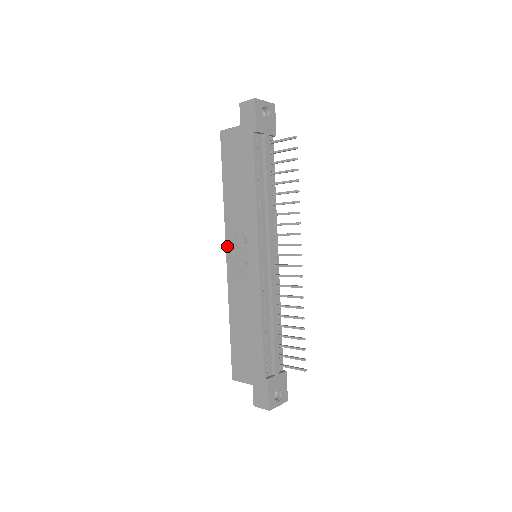
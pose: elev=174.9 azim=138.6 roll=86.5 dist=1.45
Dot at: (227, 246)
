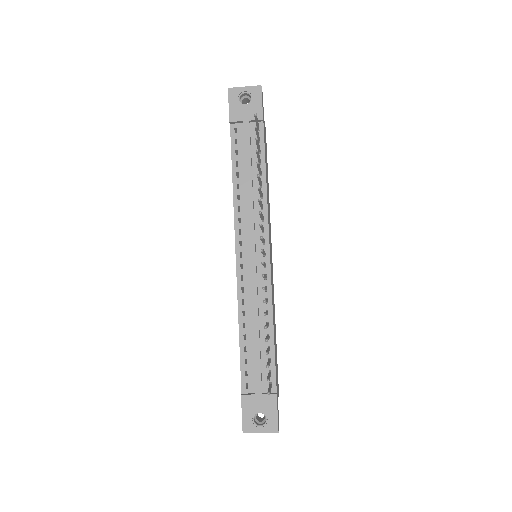
Dot at: occluded
